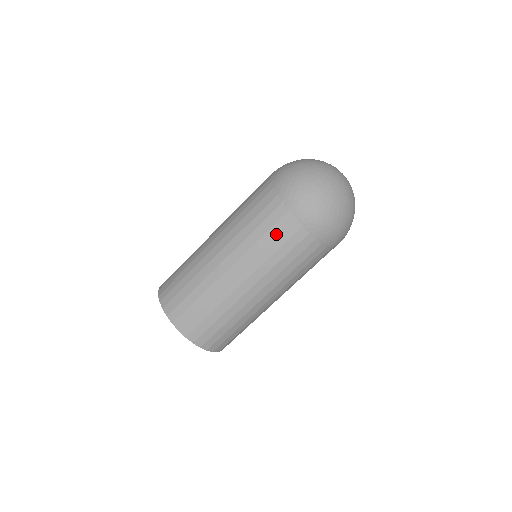
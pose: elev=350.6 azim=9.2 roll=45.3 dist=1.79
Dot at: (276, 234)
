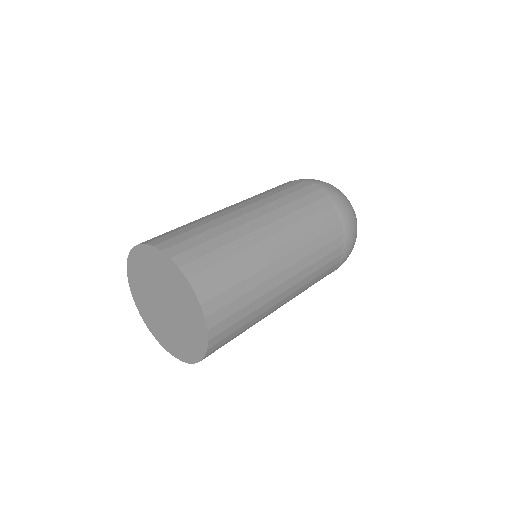
Dot at: (328, 252)
